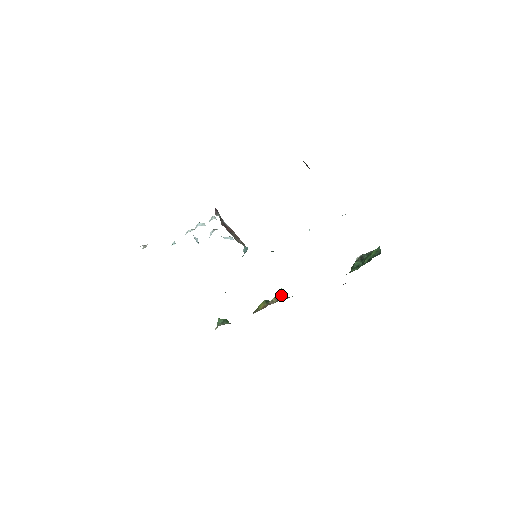
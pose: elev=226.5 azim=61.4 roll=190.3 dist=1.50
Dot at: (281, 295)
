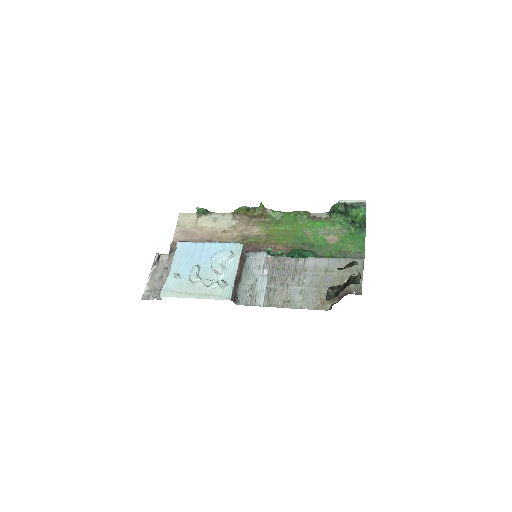
Dot at: (262, 210)
